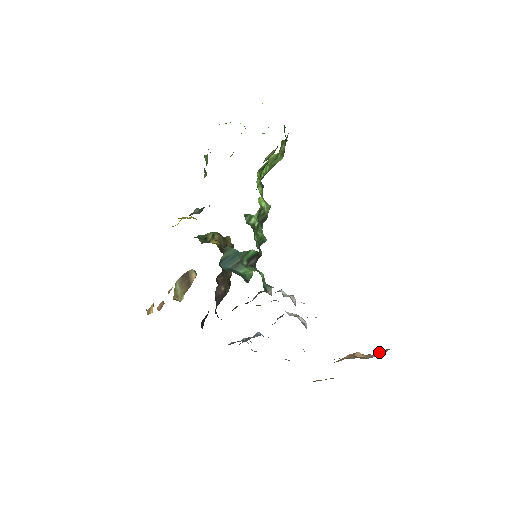
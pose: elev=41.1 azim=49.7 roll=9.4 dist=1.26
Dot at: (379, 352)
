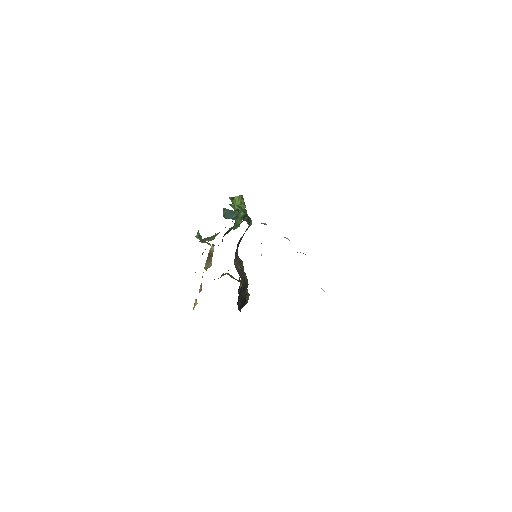
Dot at: occluded
